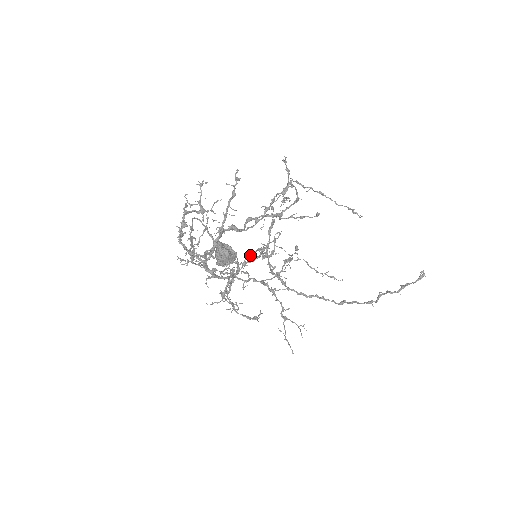
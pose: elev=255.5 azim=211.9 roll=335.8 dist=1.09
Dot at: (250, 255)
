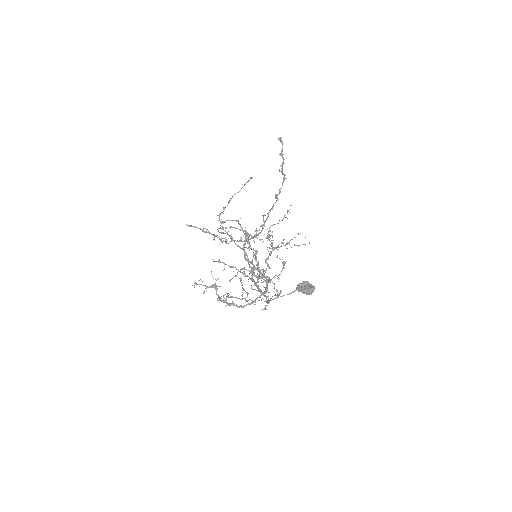
Dot at: (255, 260)
